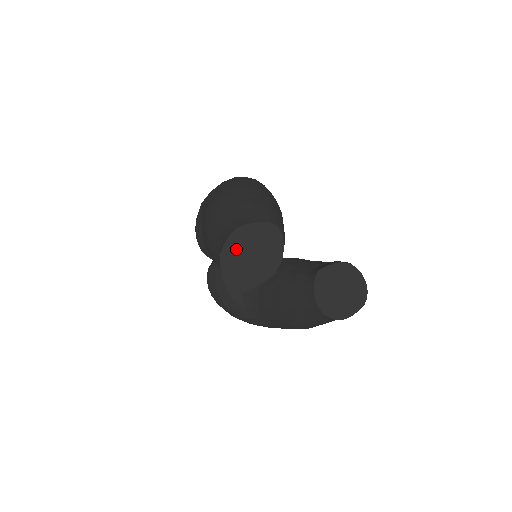
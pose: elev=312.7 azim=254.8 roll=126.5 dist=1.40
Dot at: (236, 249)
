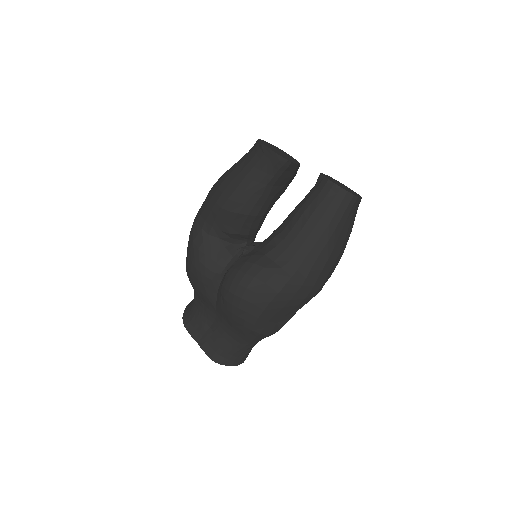
Dot at: (268, 145)
